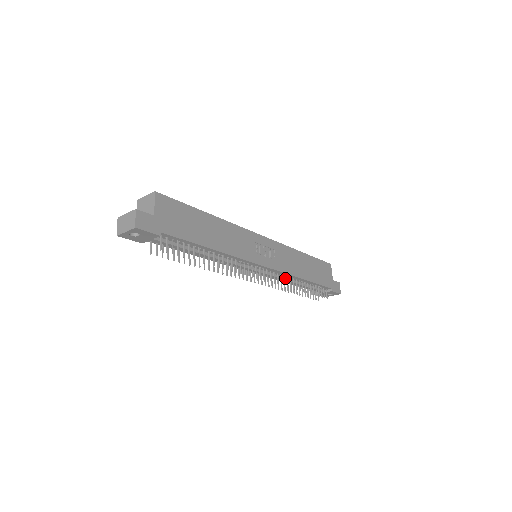
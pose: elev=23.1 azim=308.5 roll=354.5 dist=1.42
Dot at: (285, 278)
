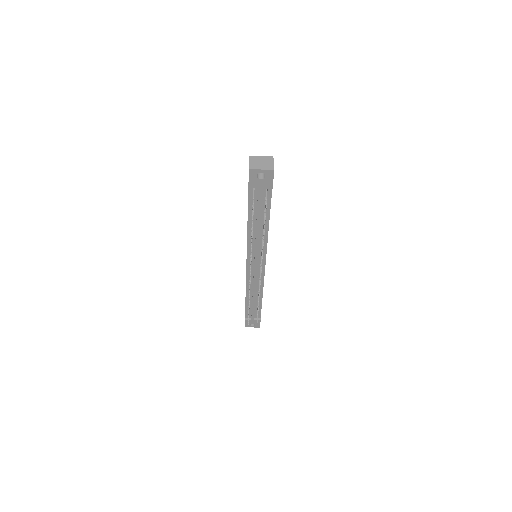
Dot at: (256, 287)
